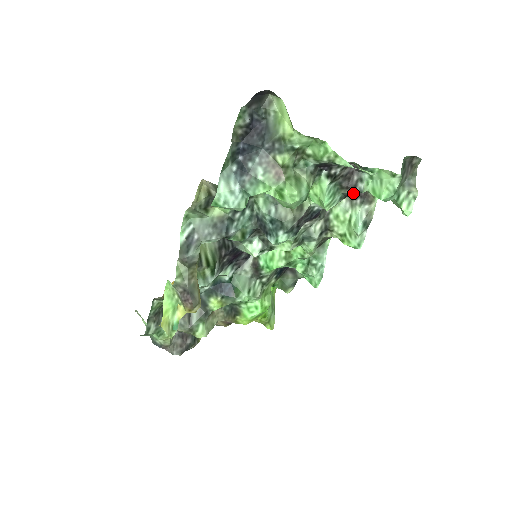
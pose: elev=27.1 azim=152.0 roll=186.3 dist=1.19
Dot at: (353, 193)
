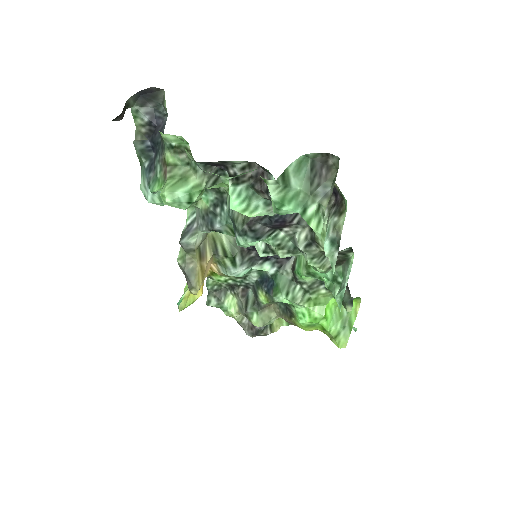
Dot at: occluded
